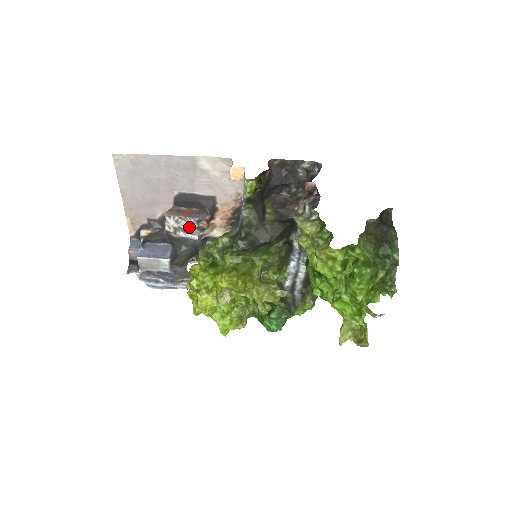
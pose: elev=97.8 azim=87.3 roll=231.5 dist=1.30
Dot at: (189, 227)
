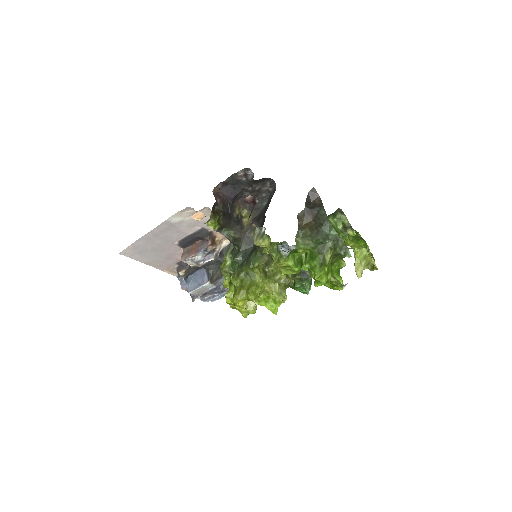
Dot at: (203, 256)
